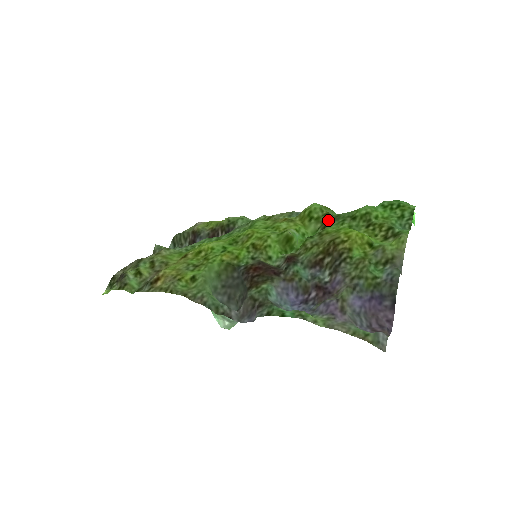
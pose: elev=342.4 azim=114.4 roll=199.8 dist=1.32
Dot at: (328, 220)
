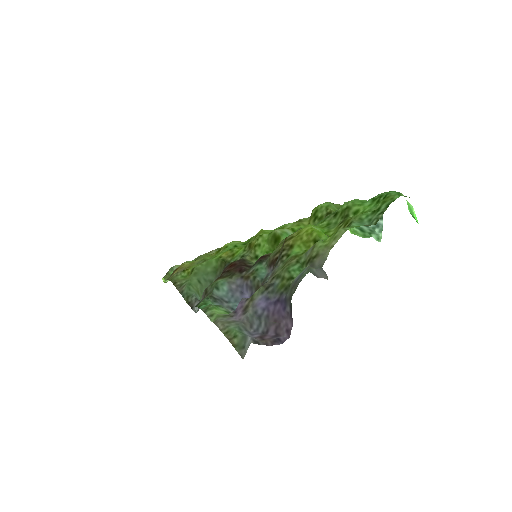
Dot at: occluded
